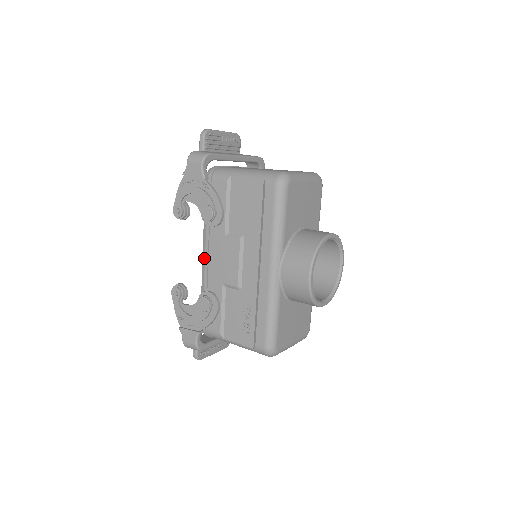
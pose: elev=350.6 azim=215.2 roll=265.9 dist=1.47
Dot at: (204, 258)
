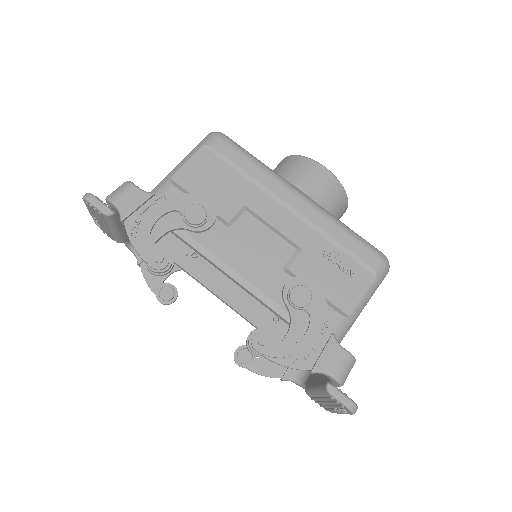
Dot at: (237, 275)
